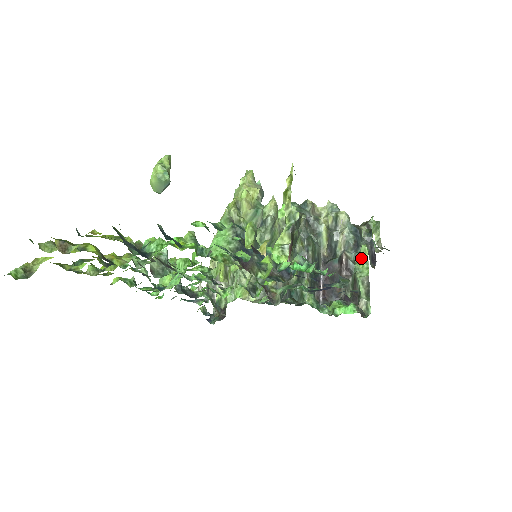
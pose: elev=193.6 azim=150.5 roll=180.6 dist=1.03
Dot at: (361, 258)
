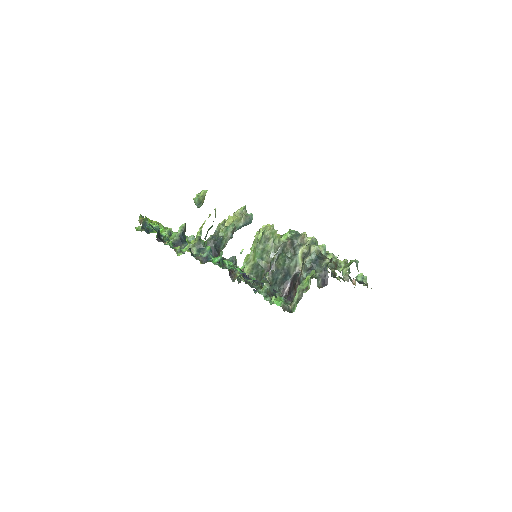
Dot at: (307, 277)
